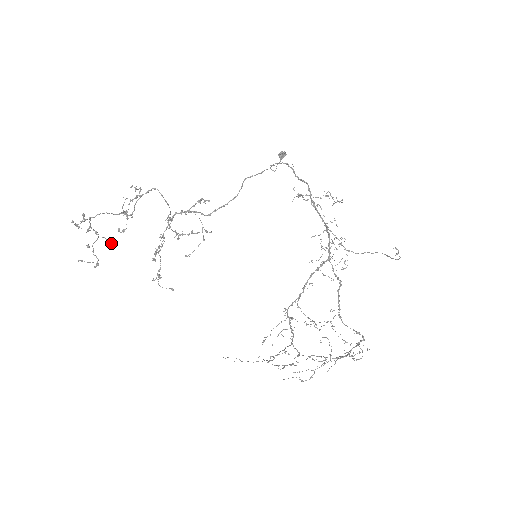
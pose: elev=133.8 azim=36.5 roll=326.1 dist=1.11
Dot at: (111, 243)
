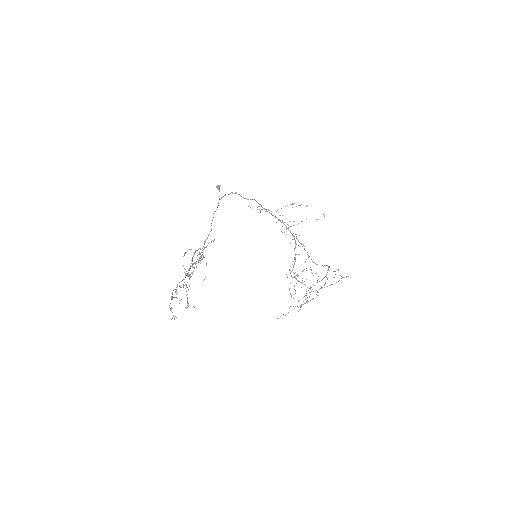
Dot at: occluded
